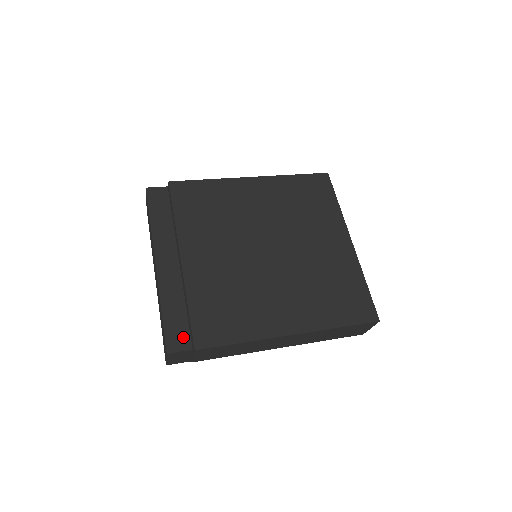
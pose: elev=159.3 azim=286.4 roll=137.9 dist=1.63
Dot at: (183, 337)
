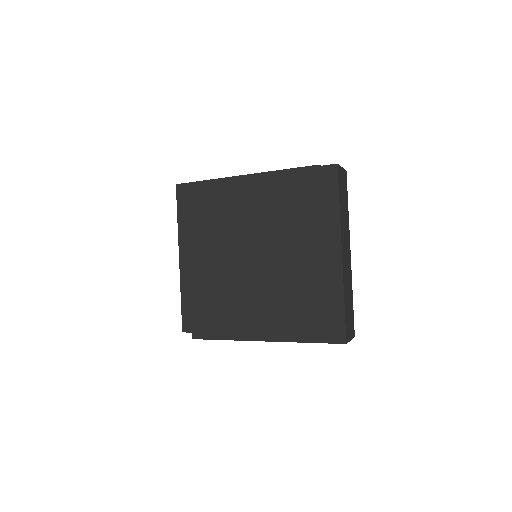
Dot at: occluded
